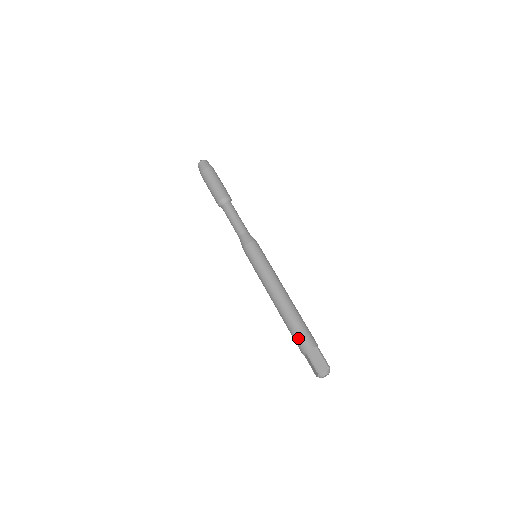
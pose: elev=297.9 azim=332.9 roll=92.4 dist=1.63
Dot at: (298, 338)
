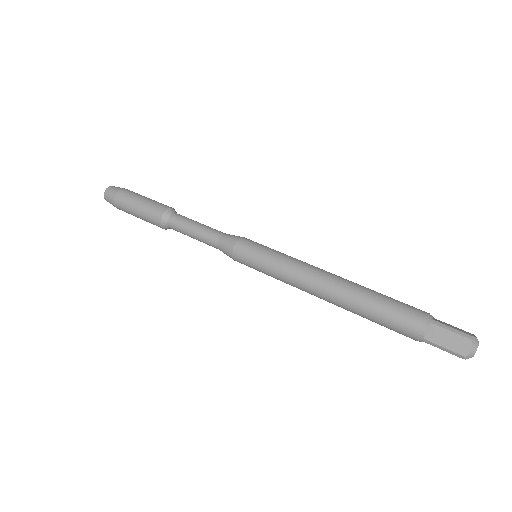
Dot at: (403, 309)
